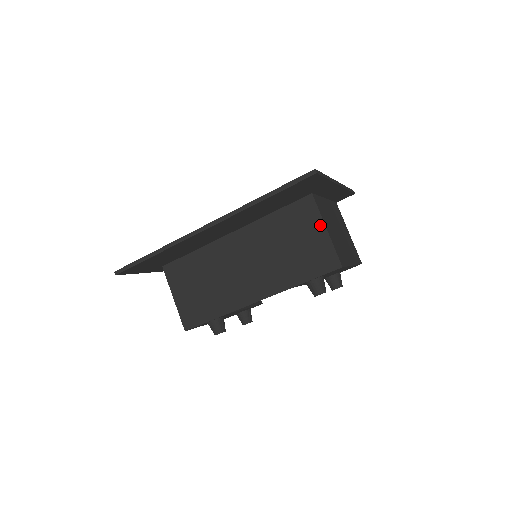
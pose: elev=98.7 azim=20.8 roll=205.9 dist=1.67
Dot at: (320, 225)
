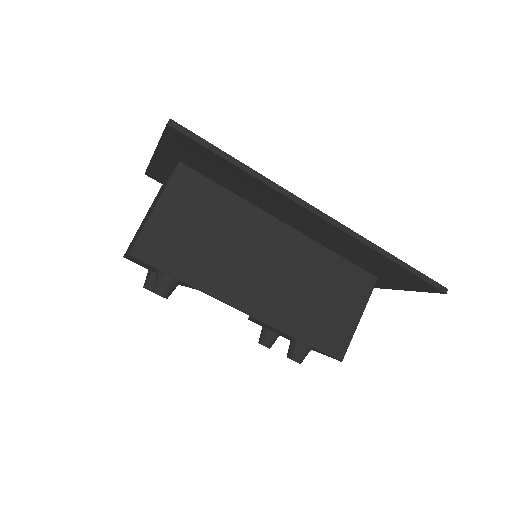
Dot at: (360, 310)
